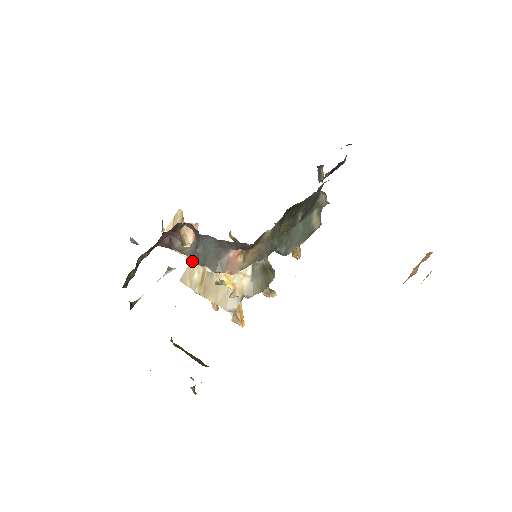
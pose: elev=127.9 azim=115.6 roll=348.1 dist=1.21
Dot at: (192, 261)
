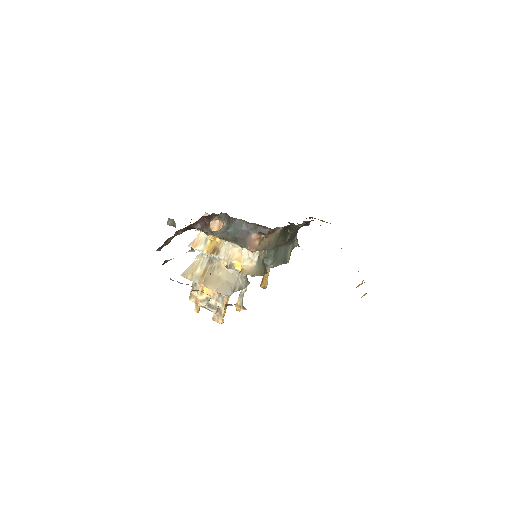
Dot at: (196, 261)
